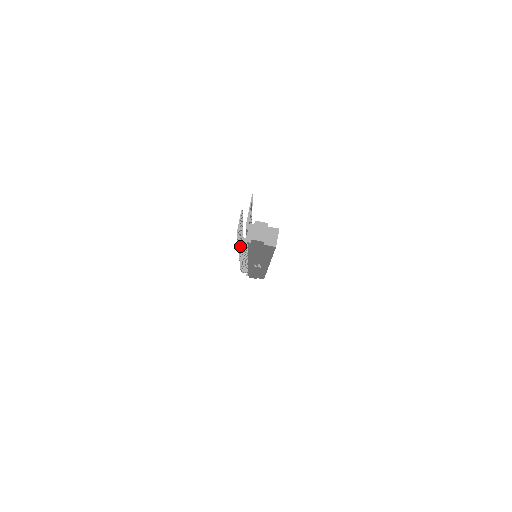
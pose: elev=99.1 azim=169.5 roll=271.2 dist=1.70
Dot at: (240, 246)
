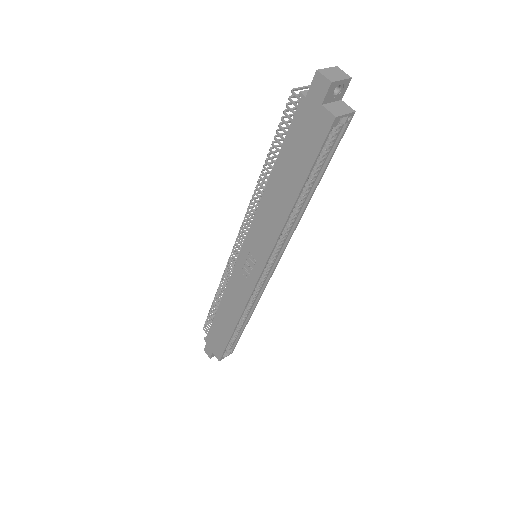
Dot at: (269, 156)
